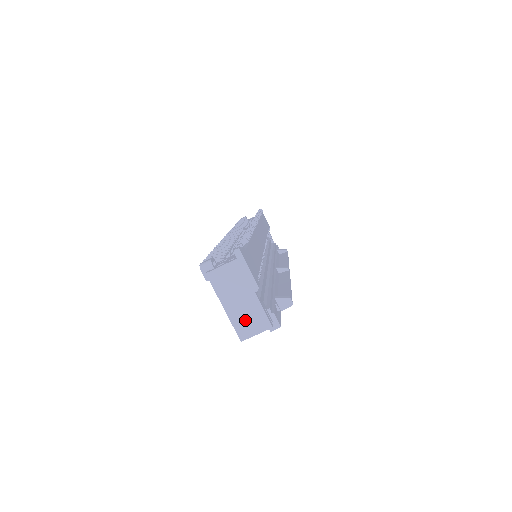
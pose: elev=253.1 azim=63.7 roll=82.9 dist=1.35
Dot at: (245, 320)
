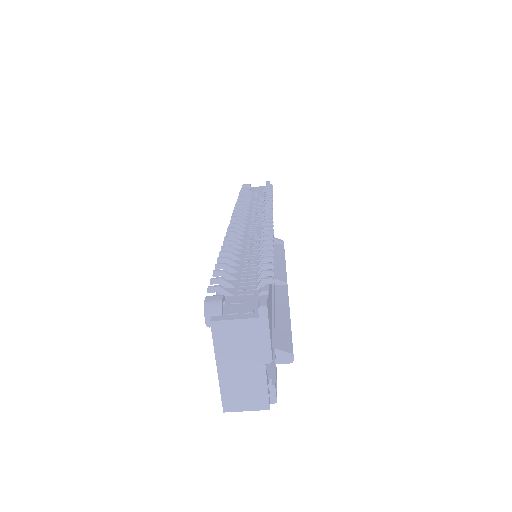
Dot at: (239, 391)
